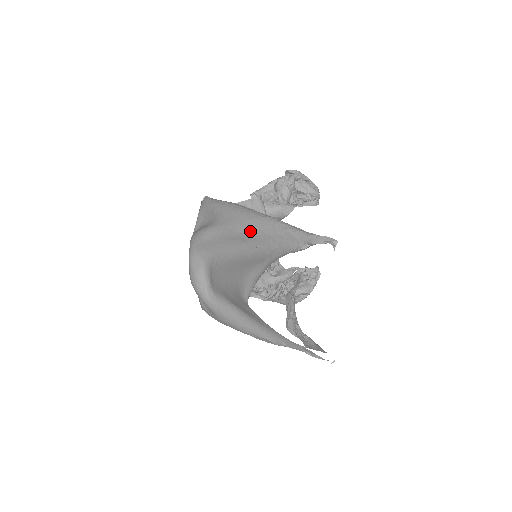
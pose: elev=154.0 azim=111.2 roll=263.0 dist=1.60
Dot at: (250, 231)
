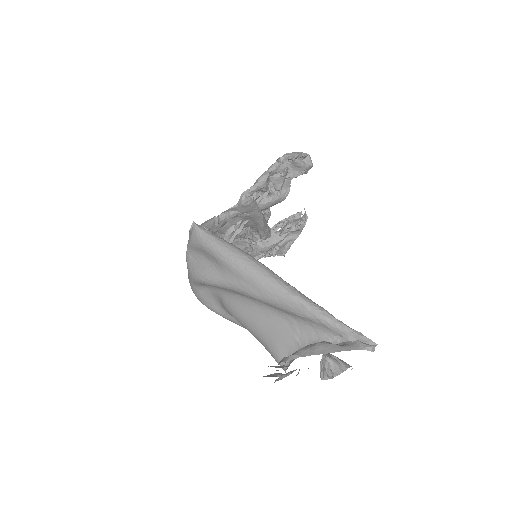
Dot at: (274, 305)
